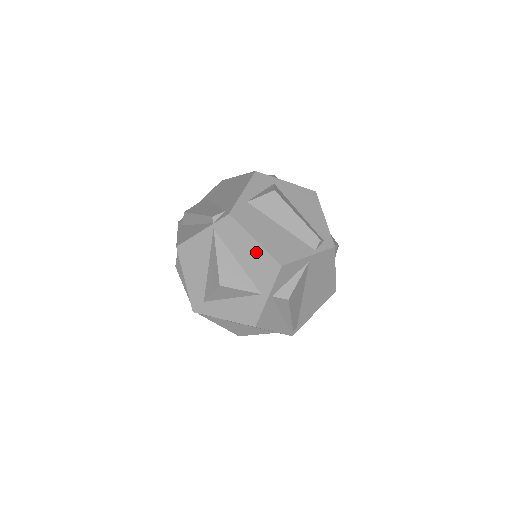
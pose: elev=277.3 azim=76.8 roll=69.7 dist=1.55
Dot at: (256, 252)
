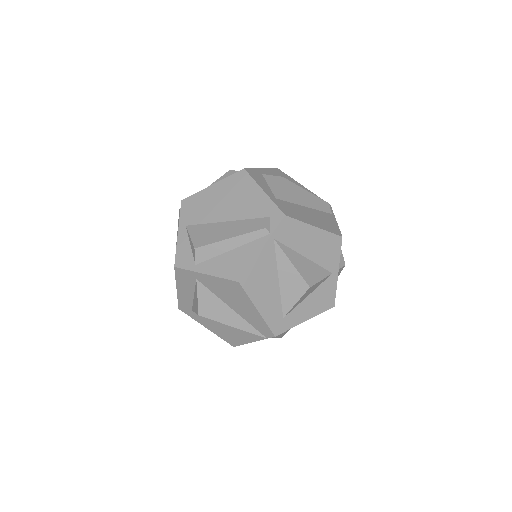
Dot at: (319, 238)
